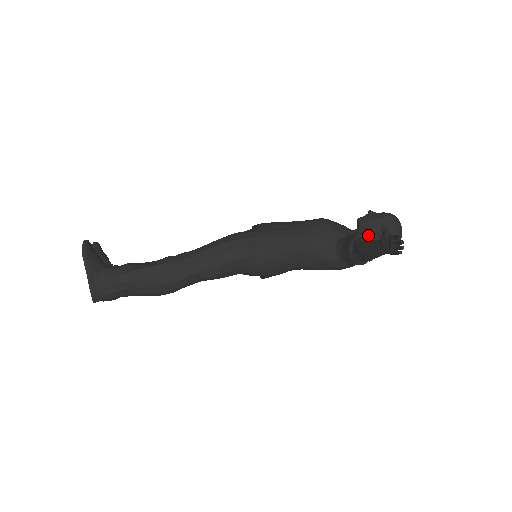
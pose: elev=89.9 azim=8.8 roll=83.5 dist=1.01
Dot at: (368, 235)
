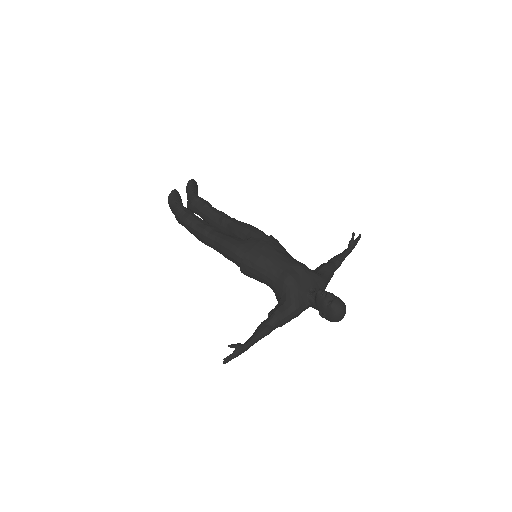
Dot at: (314, 305)
